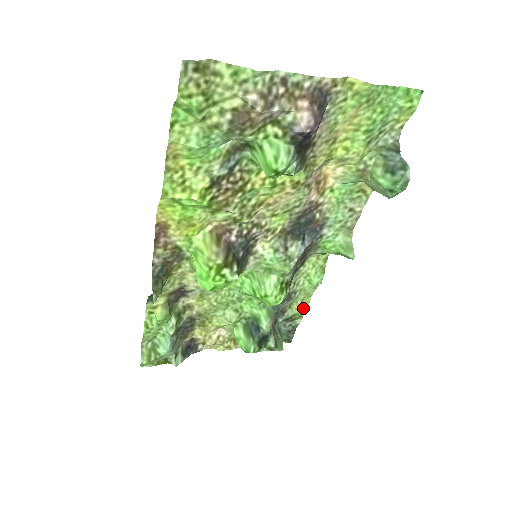
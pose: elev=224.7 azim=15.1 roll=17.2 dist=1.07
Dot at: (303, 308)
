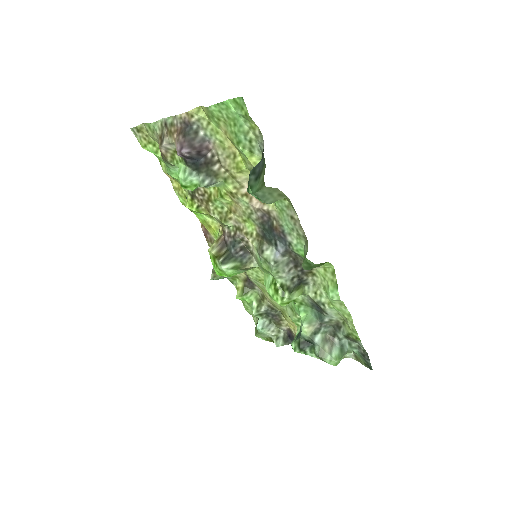
Dot at: (352, 328)
